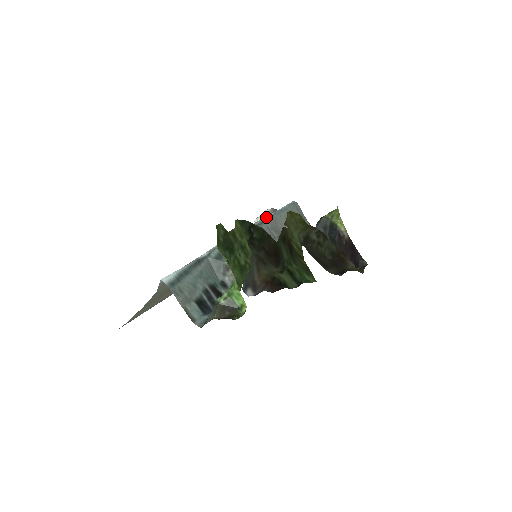
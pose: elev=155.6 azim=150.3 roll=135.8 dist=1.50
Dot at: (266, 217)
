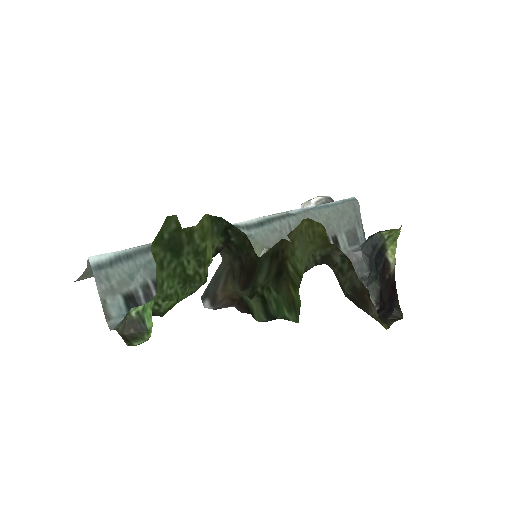
Dot at: (297, 210)
